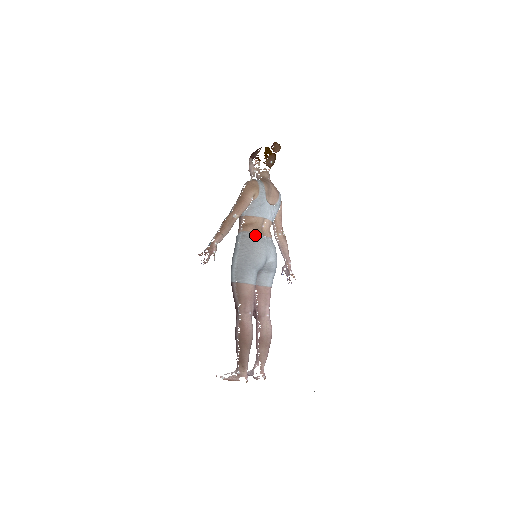
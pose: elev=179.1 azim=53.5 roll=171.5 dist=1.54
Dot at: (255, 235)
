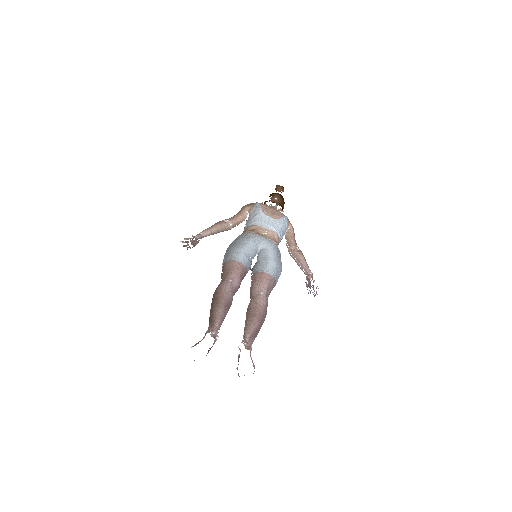
Dot at: occluded
